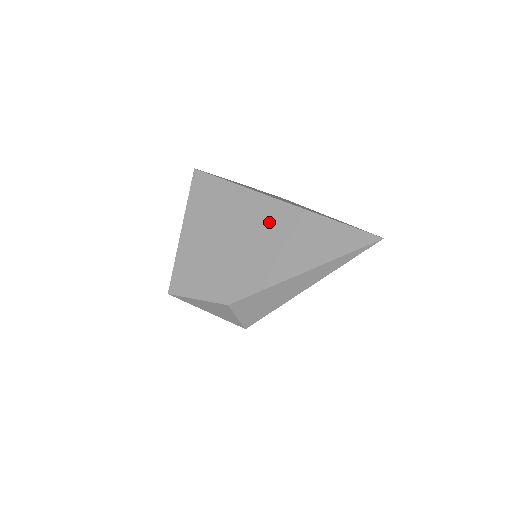
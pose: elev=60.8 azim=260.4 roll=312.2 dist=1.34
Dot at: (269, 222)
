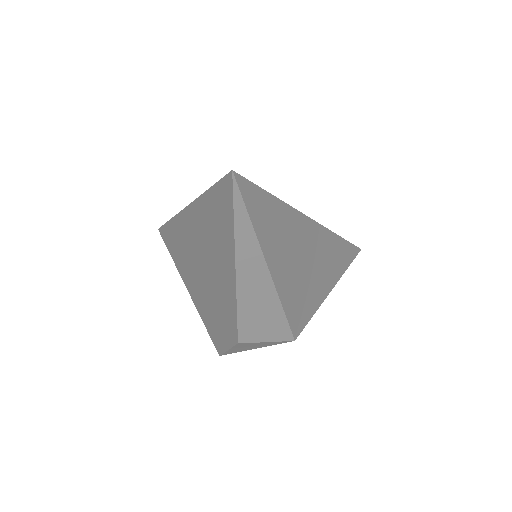
Dot at: (196, 237)
